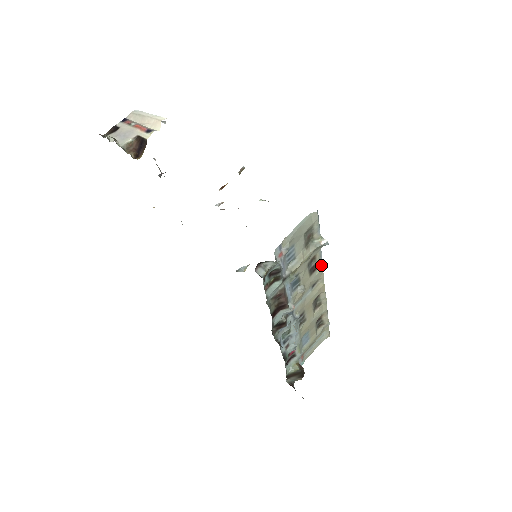
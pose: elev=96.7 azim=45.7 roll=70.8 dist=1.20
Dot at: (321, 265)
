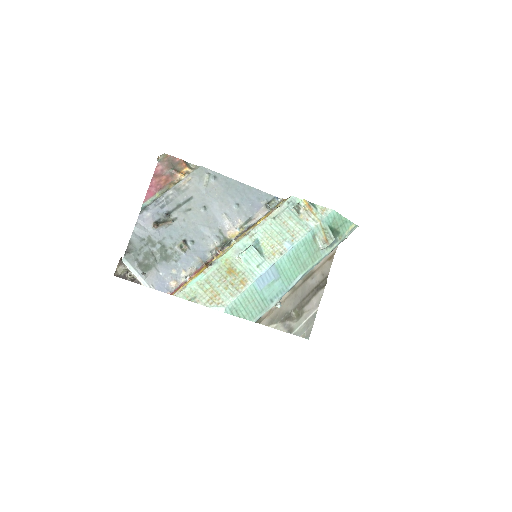
Dot at: (293, 286)
